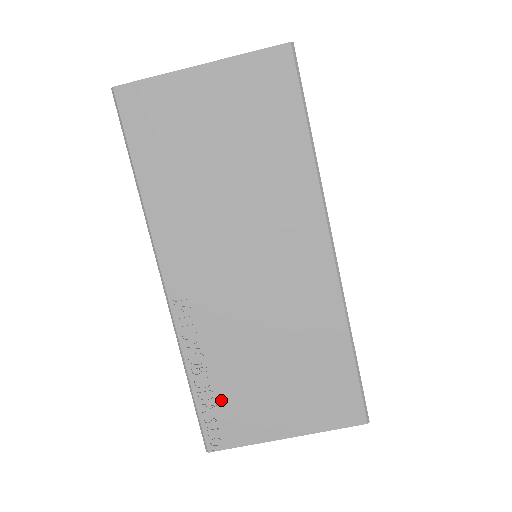
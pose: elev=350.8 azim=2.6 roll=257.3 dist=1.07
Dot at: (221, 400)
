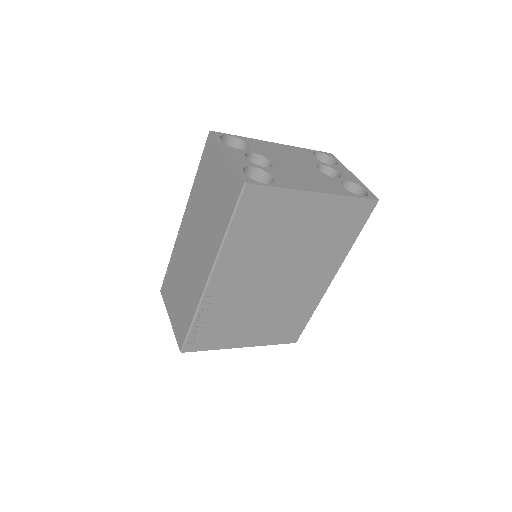
Dot at: (169, 281)
